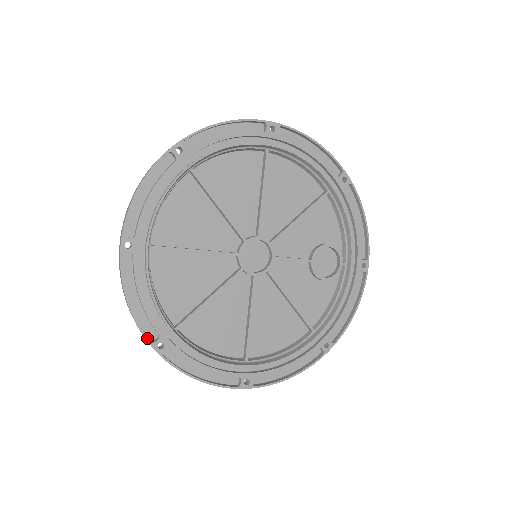
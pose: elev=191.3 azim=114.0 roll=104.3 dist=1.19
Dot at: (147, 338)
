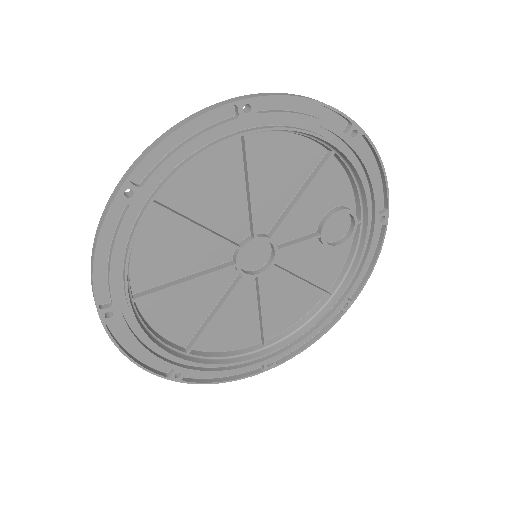
Dot at: (162, 376)
